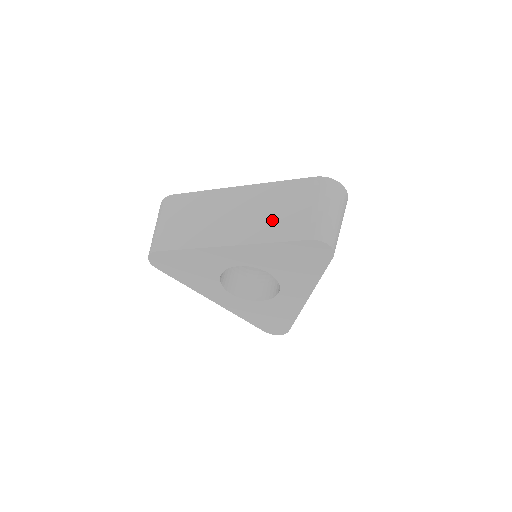
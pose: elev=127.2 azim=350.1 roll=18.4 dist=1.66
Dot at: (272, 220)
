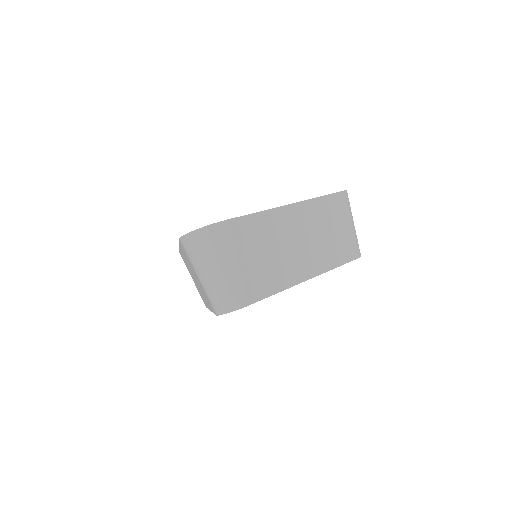
Dot at: (331, 243)
